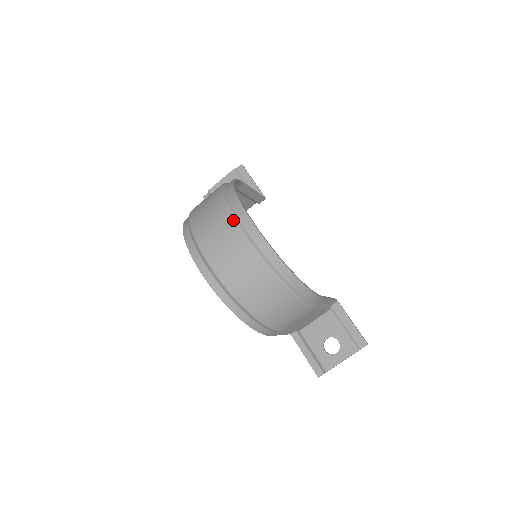
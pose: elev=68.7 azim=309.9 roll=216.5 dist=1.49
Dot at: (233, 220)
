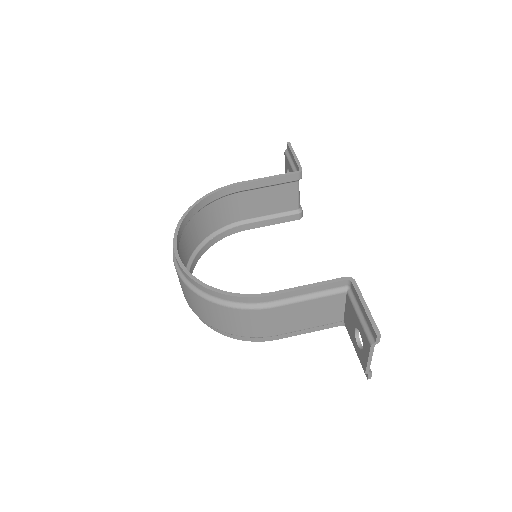
Dot at: (173, 249)
